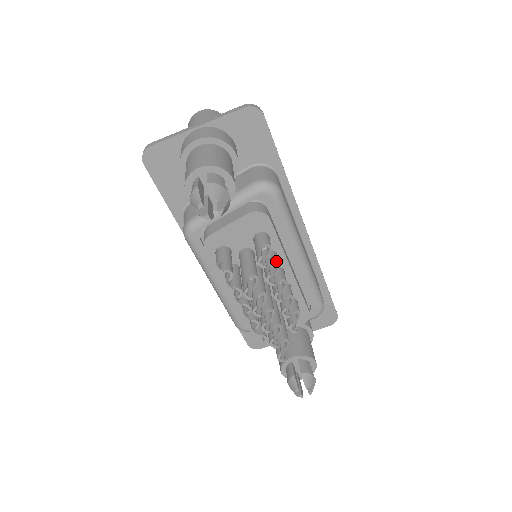
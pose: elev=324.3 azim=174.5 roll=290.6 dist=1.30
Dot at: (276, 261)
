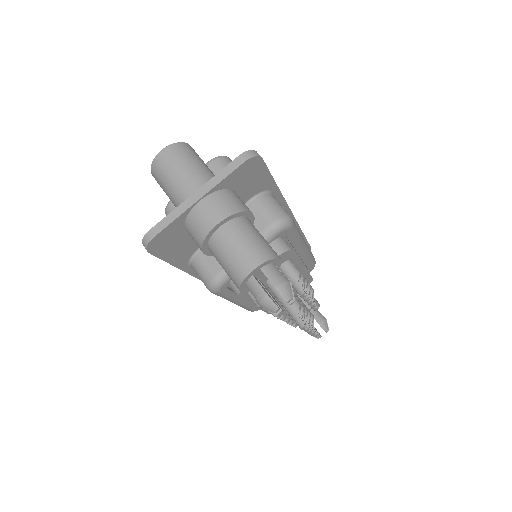
Dot at: (303, 277)
